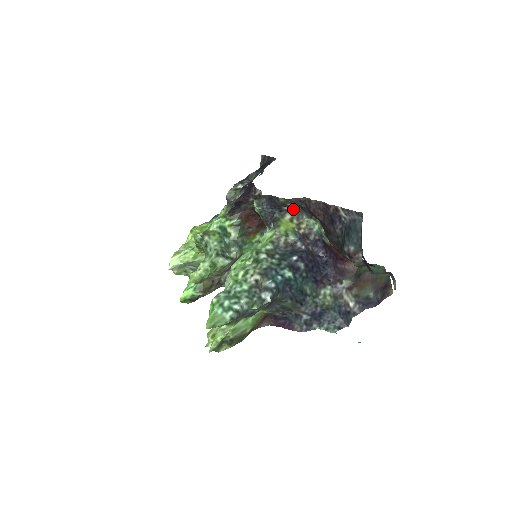
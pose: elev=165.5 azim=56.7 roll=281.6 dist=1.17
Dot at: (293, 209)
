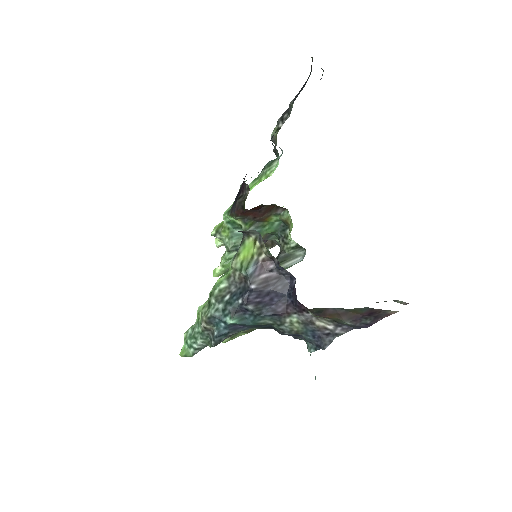
Dot at: (252, 231)
